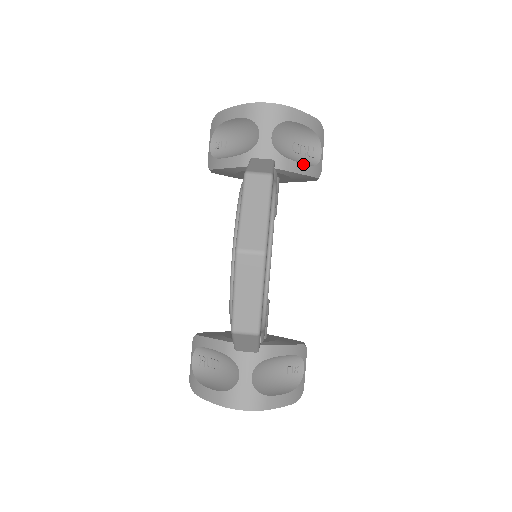
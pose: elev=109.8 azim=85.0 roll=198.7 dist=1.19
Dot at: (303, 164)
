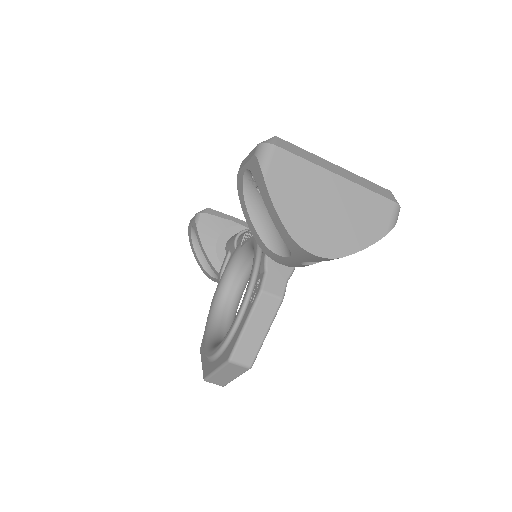
Dot at: occluded
